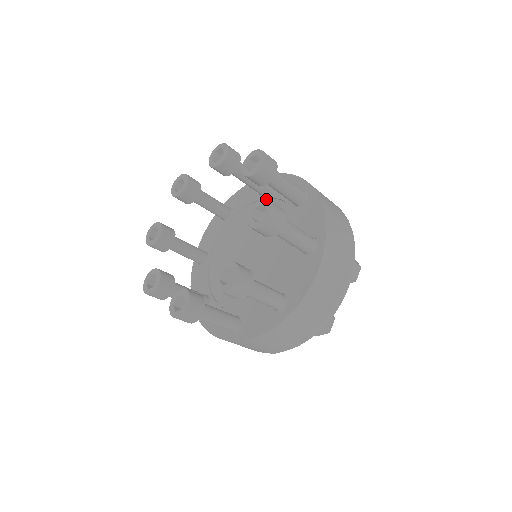
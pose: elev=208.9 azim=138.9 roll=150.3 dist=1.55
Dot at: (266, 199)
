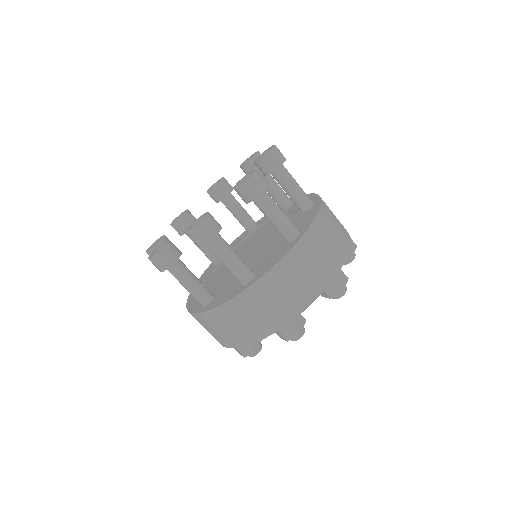
Dot at: (245, 160)
